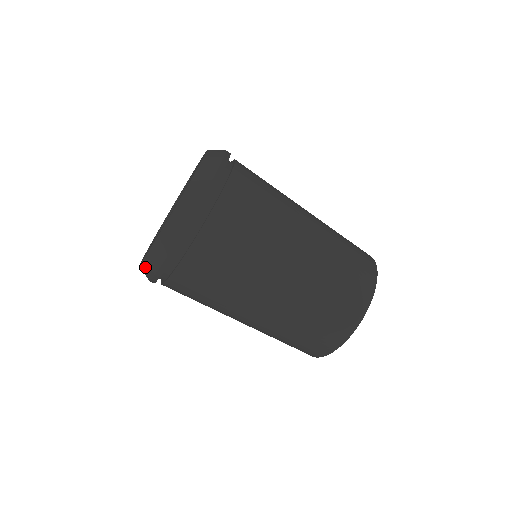
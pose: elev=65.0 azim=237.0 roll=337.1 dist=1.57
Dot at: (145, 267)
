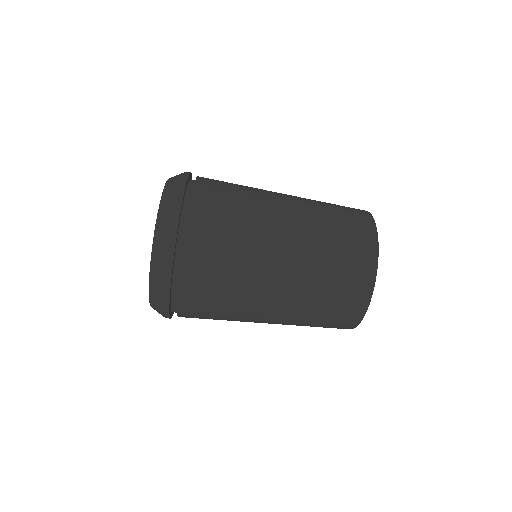
Dot at: (153, 294)
